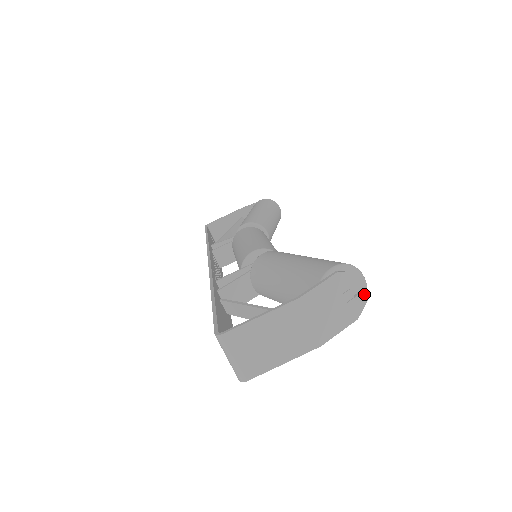
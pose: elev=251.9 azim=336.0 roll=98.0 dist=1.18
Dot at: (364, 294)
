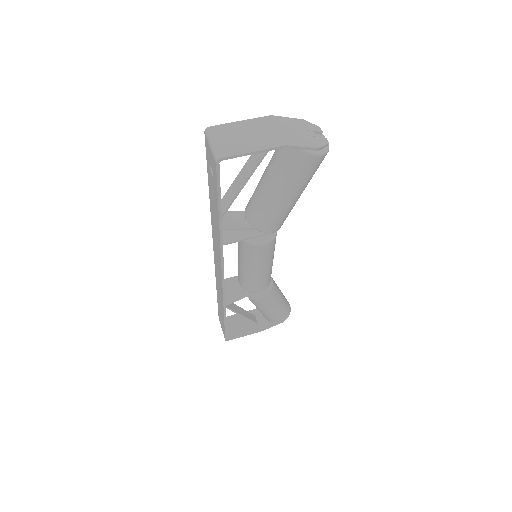
Dot at: (325, 139)
